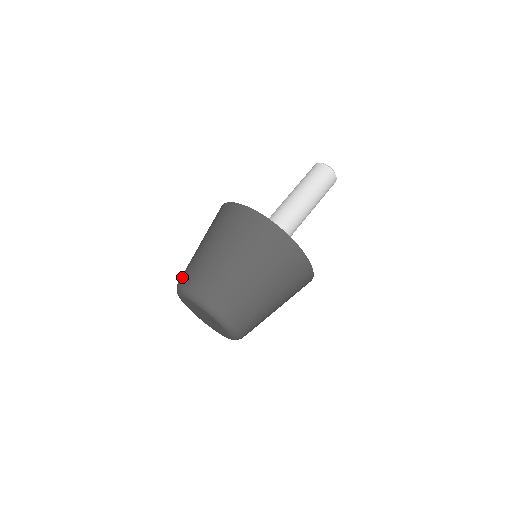
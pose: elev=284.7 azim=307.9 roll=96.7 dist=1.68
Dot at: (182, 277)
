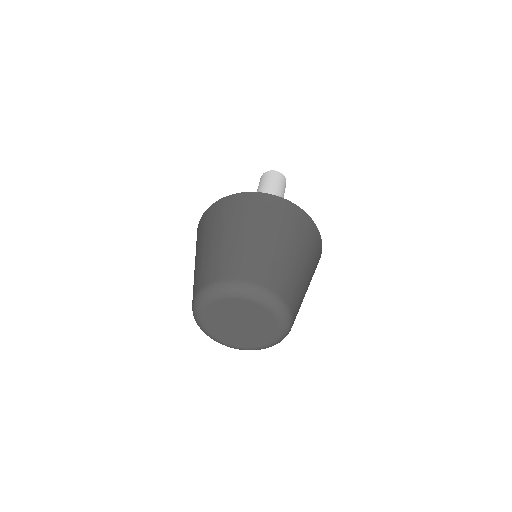
Dot at: (205, 280)
